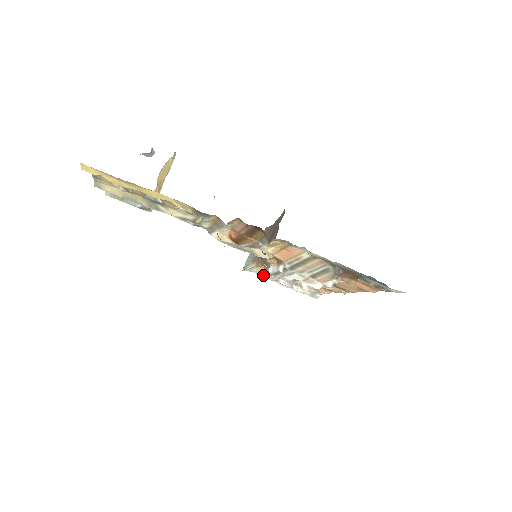
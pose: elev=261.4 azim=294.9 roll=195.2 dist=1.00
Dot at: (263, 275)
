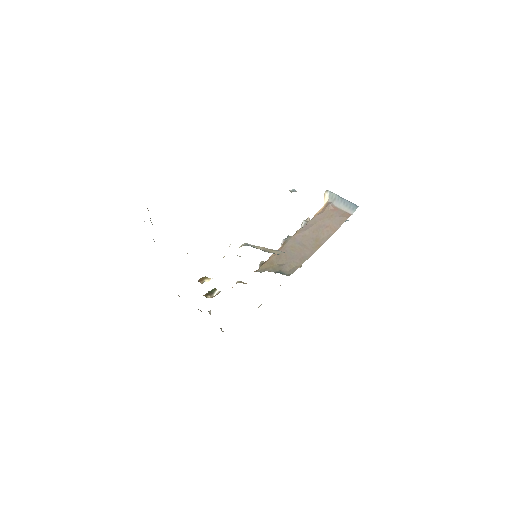
Dot at: (303, 221)
